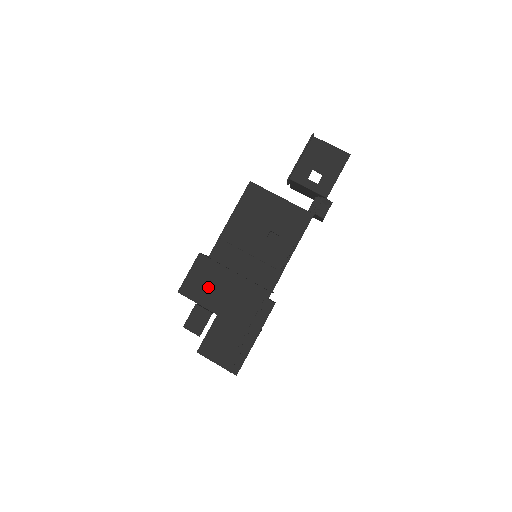
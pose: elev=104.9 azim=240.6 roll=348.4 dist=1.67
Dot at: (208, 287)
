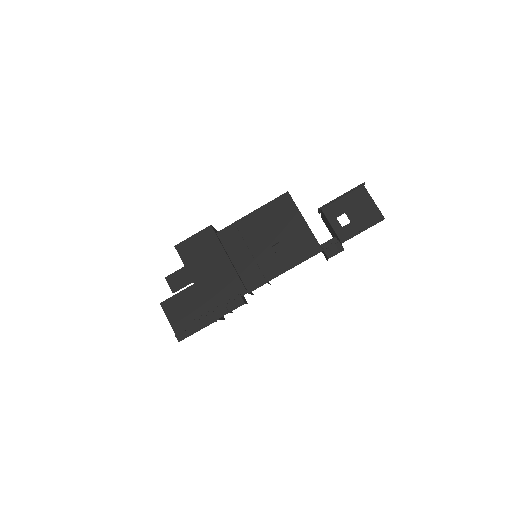
Dot at: (200, 257)
